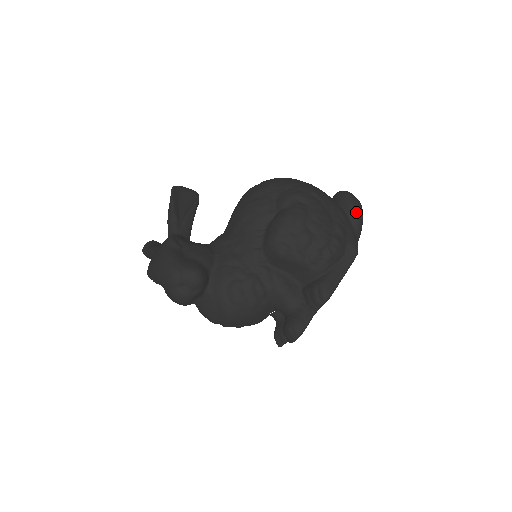
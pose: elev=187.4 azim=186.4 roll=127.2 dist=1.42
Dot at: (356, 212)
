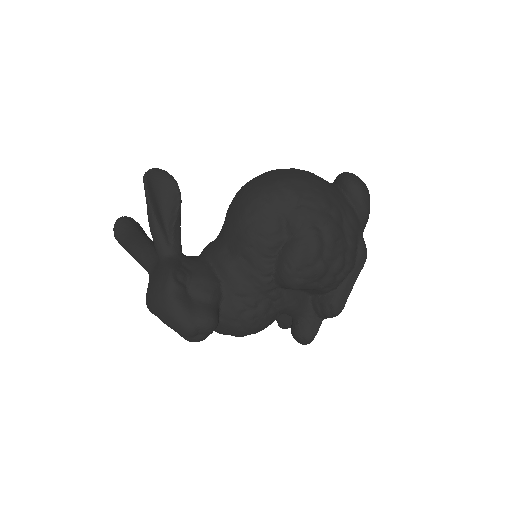
Dot at: (366, 209)
